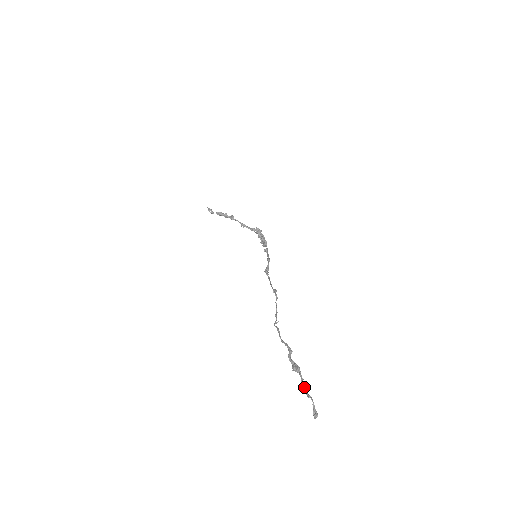
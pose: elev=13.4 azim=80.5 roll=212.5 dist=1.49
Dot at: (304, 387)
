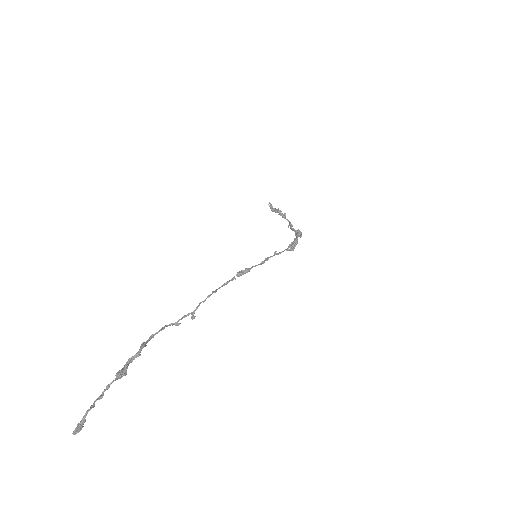
Dot at: (100, 395)
